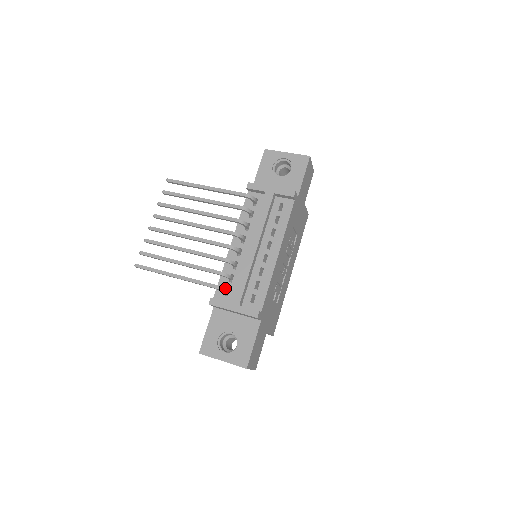
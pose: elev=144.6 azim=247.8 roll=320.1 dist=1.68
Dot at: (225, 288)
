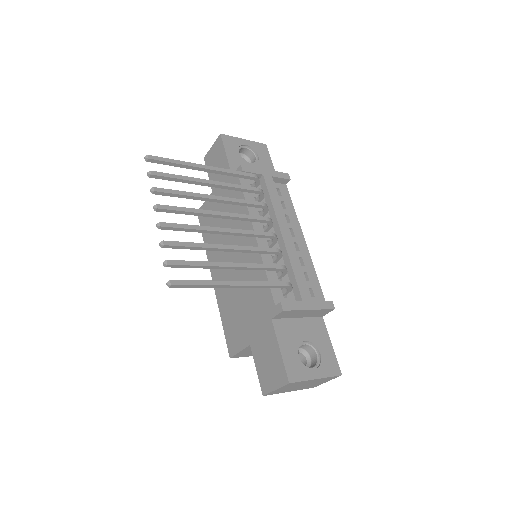
Dot at: occluded
